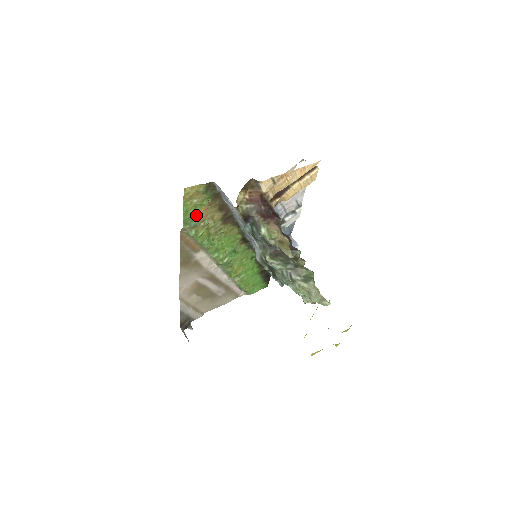
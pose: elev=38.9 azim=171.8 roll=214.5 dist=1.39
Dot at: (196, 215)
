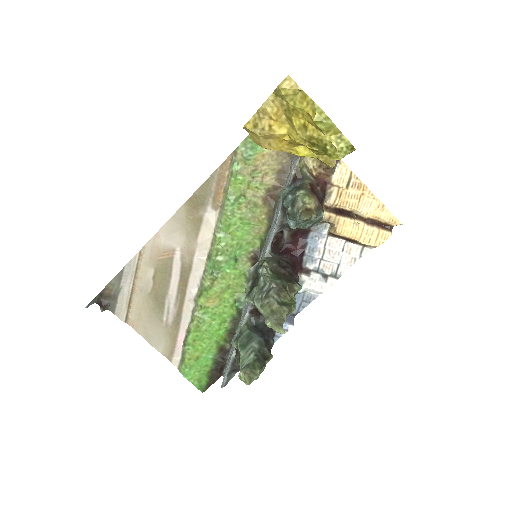
Dot at: (259, 149)
